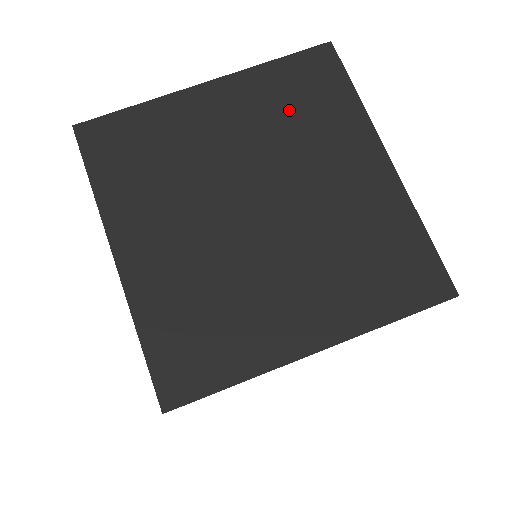
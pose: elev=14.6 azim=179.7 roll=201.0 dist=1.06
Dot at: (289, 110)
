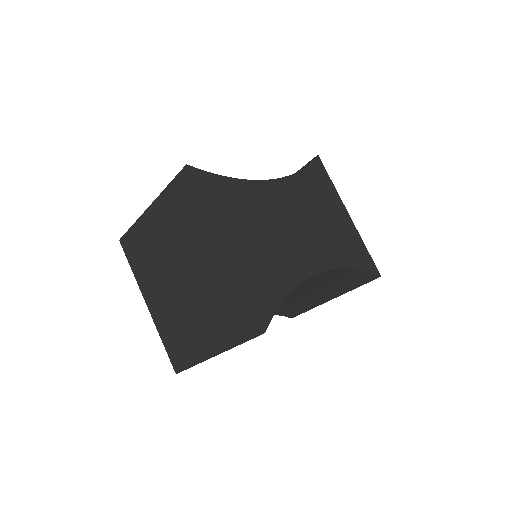
Dot at: (180, 219)
